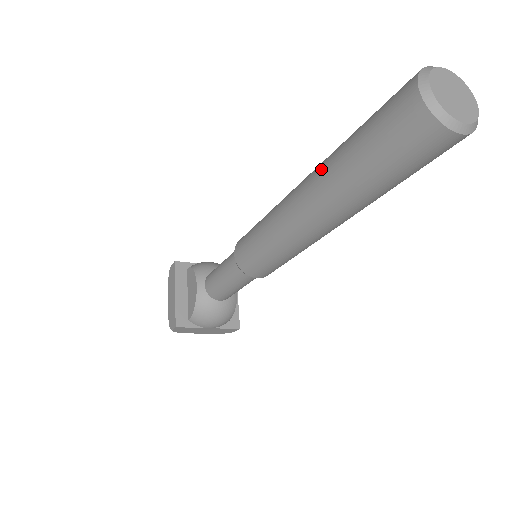
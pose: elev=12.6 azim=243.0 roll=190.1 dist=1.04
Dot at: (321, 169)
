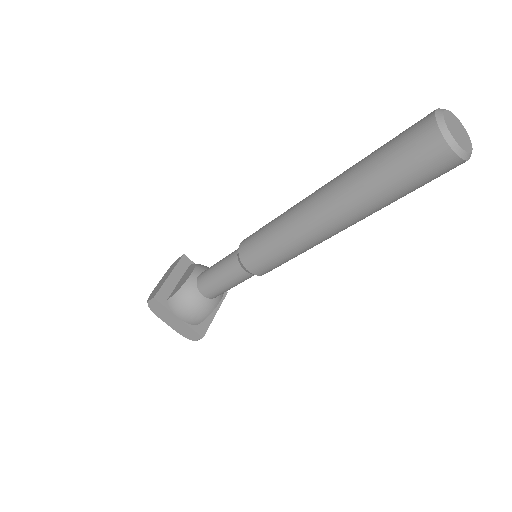
Dot at: (344, 171)
